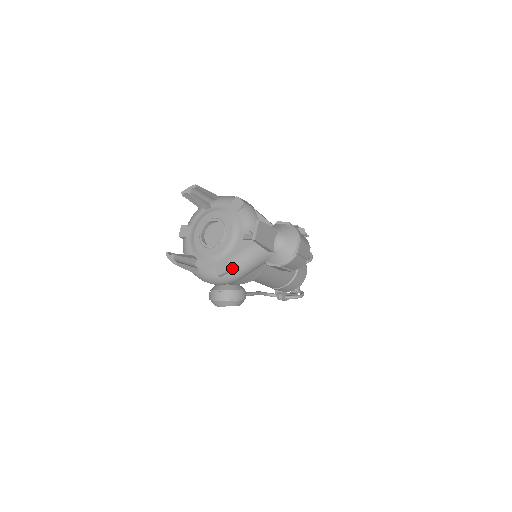
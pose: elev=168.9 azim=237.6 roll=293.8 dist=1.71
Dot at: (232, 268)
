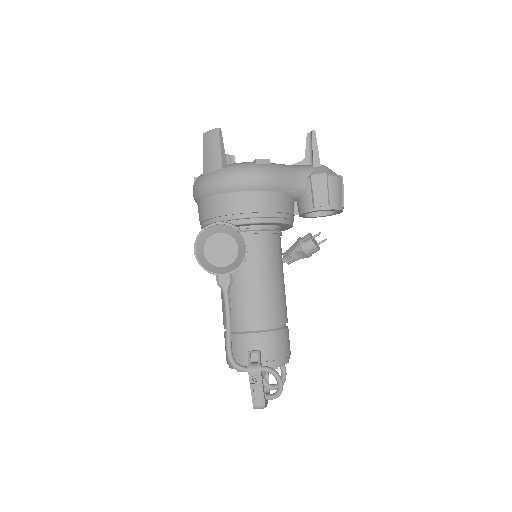
Dot at: (272, 164)
